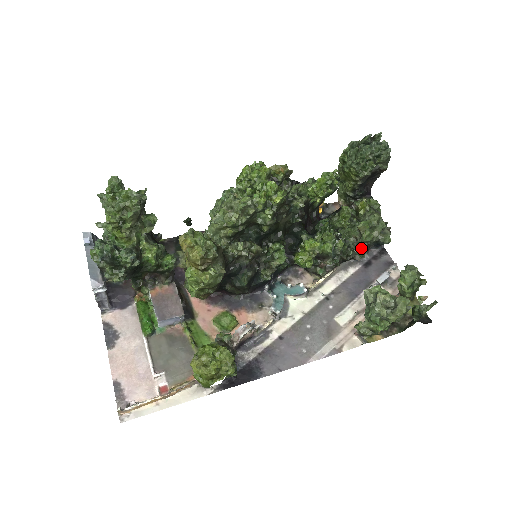
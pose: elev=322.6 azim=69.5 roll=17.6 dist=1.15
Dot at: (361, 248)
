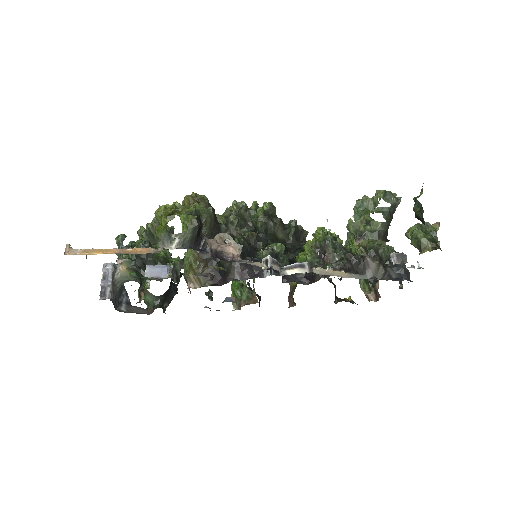
Dot at: occluded
